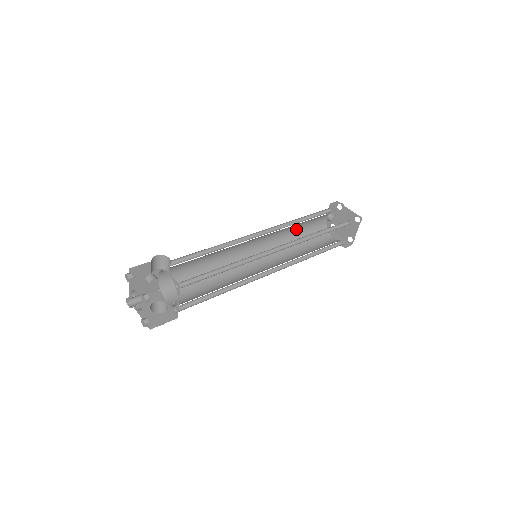
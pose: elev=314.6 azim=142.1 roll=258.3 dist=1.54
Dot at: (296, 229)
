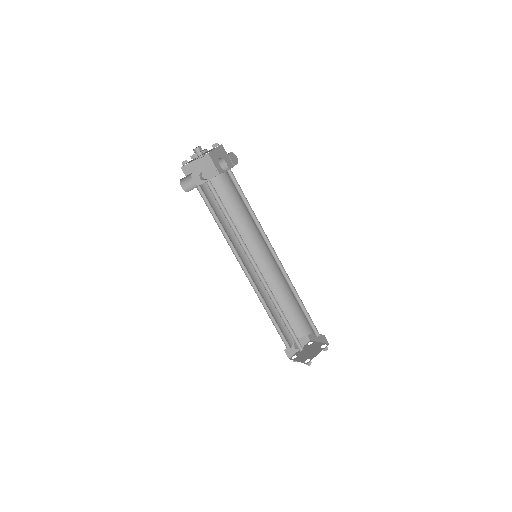
Dot at: occluded
